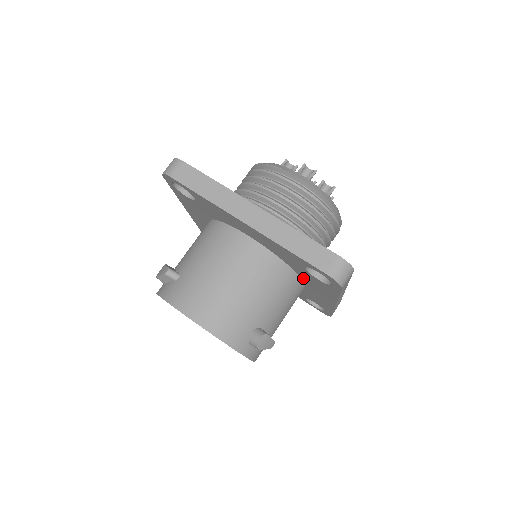
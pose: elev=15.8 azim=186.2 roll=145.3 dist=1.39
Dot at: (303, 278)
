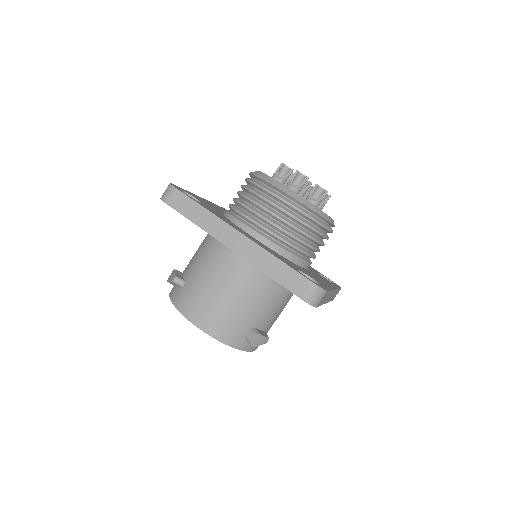
Dot at: occluded
